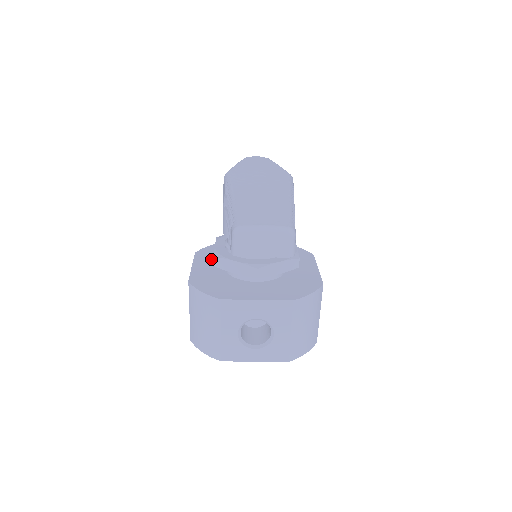
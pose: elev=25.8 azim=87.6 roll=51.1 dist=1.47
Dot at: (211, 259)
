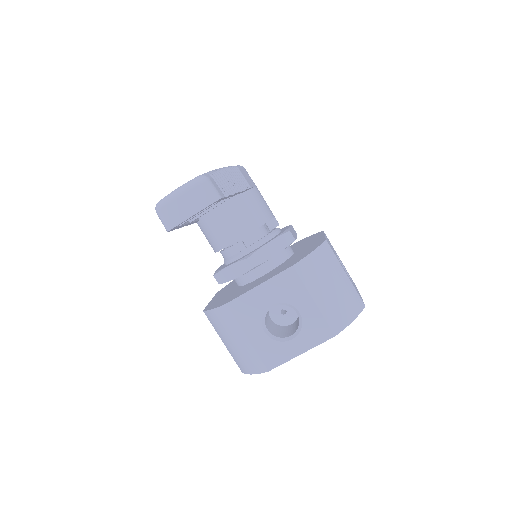
Dot at: (228, 288)
